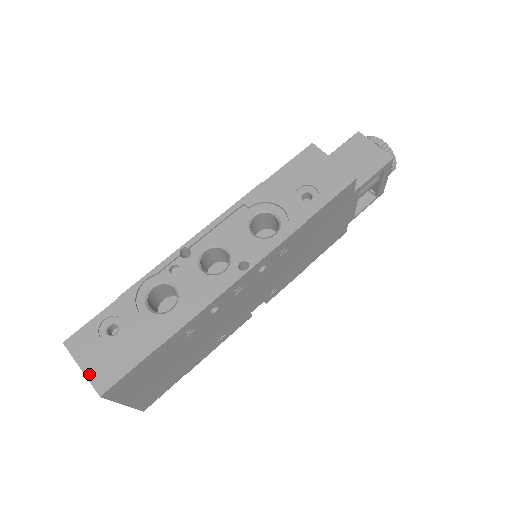
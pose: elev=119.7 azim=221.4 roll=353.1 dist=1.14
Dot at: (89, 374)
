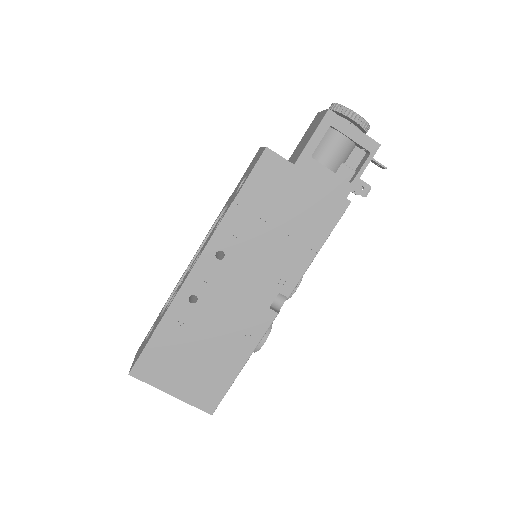
Dot at: (133, 363)
